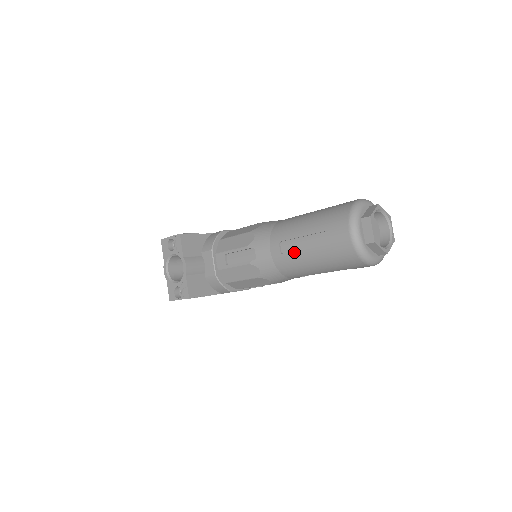
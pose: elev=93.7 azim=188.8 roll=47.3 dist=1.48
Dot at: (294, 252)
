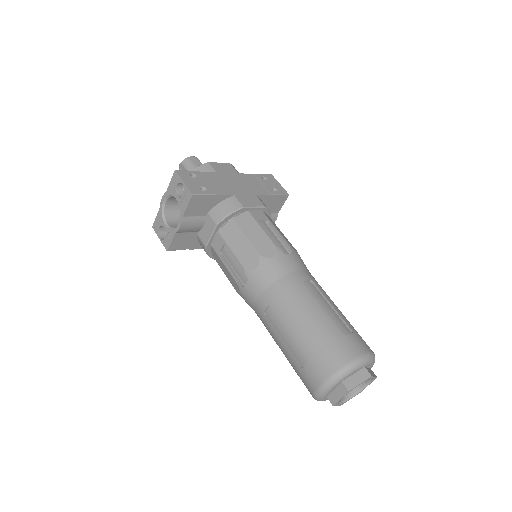
Dot at: (273, 328)
